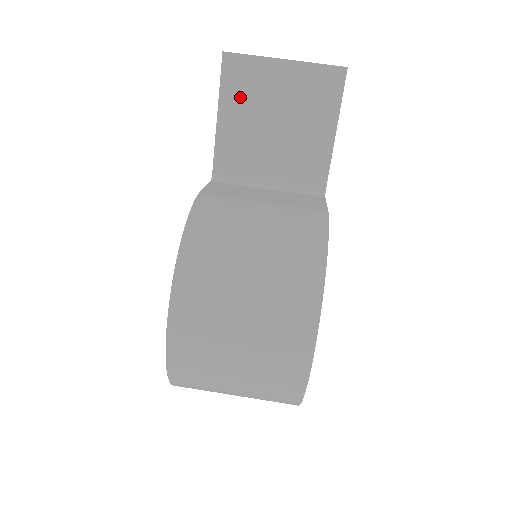
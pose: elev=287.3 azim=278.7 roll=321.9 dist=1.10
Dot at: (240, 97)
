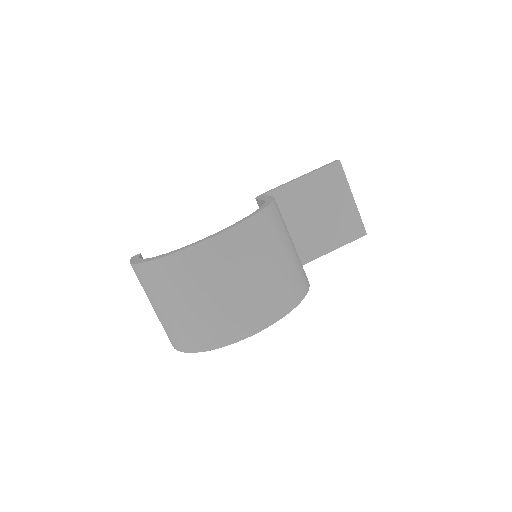
Dot at: (321, 184)
